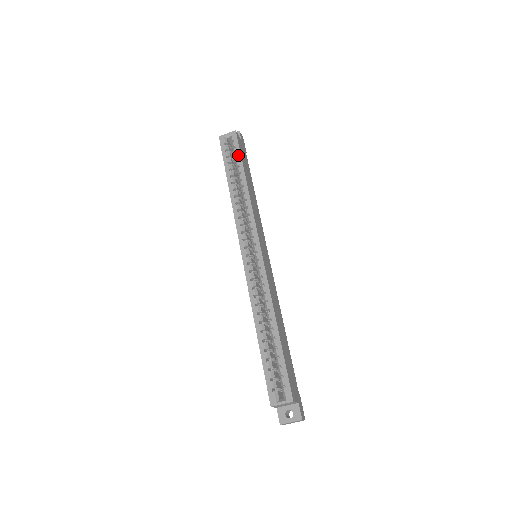
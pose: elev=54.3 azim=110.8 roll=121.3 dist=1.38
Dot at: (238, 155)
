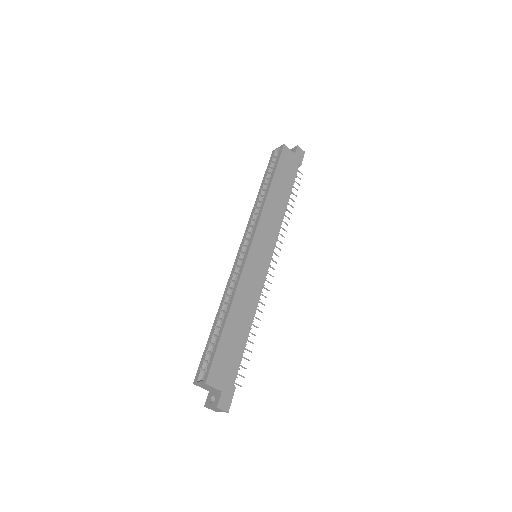
Dot at: (275, 166)
